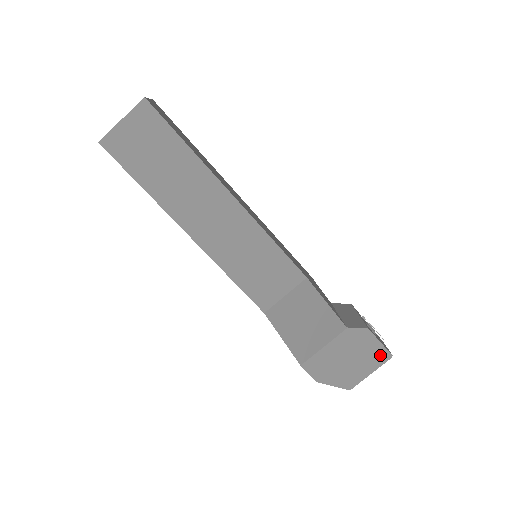
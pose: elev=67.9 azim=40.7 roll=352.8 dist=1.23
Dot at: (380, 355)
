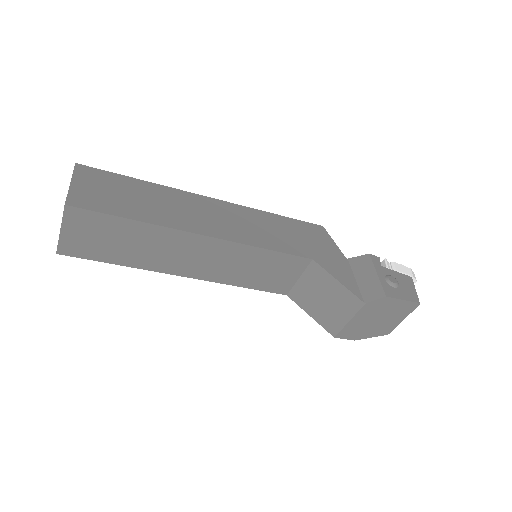
Dot at: (407, 307)
